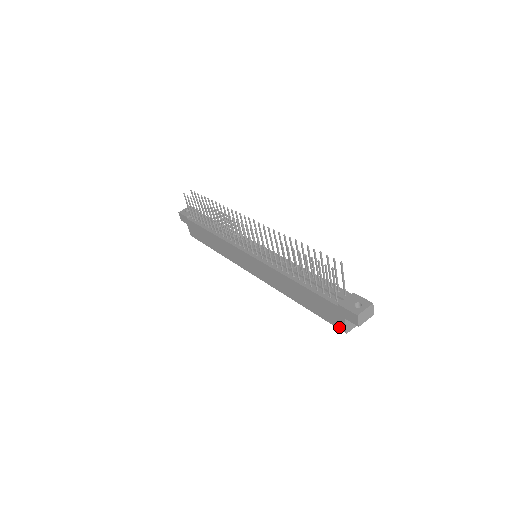
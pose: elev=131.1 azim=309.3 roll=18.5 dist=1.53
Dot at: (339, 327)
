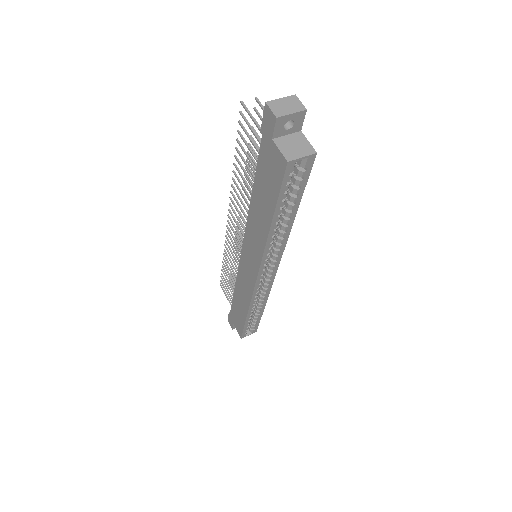
Dot at: (282, 169)
